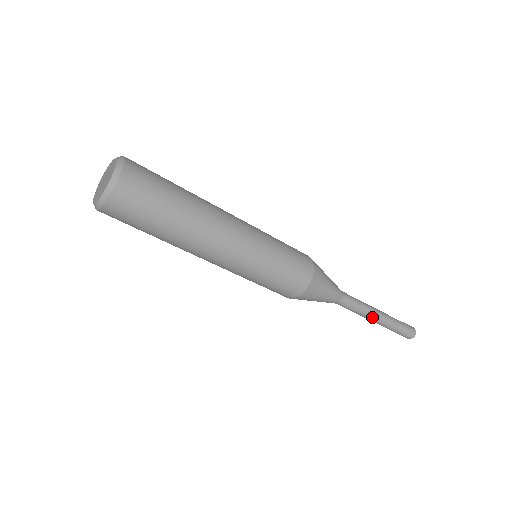
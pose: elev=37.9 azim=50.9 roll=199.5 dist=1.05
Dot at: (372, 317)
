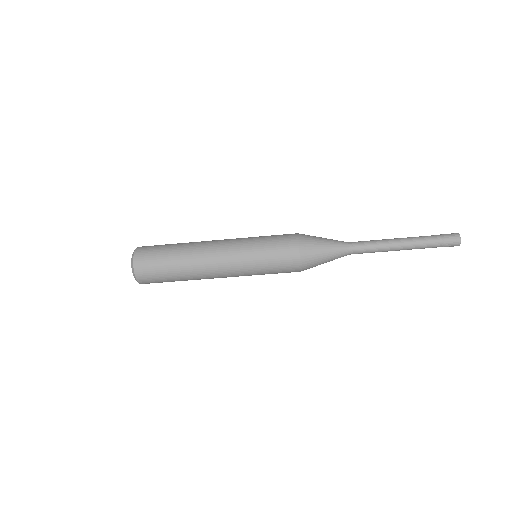
Dot at: (394, 243)
